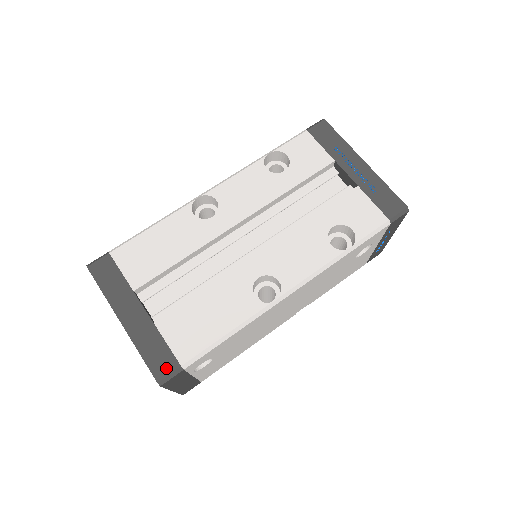
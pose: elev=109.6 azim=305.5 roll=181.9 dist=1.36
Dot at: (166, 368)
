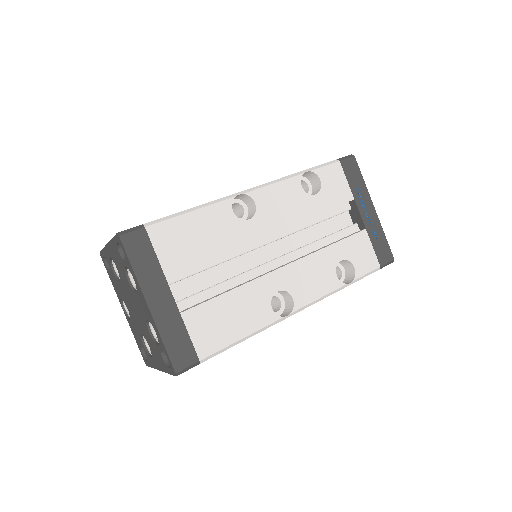
Dot at: (186, 360)
